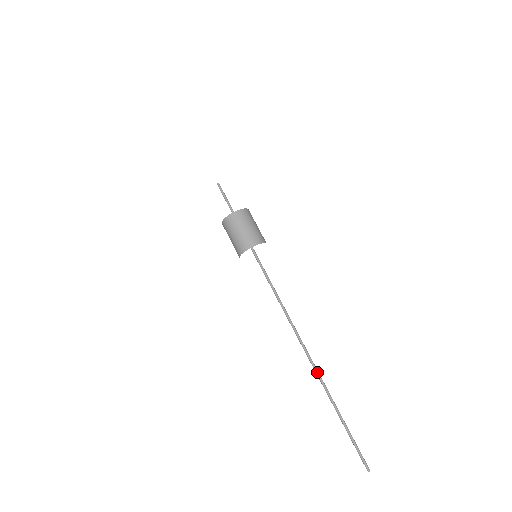
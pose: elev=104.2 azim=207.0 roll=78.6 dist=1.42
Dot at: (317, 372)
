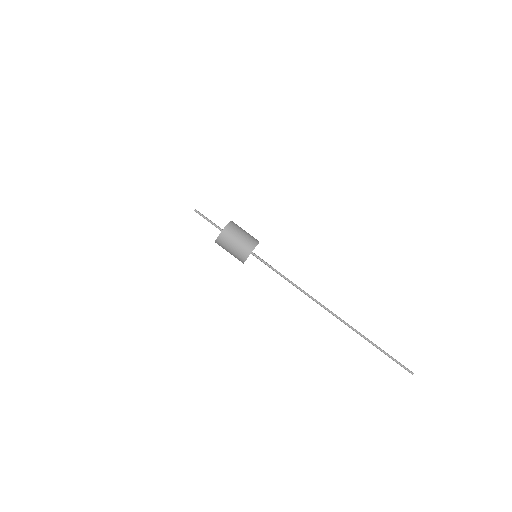
Dot at: (345, 324)
